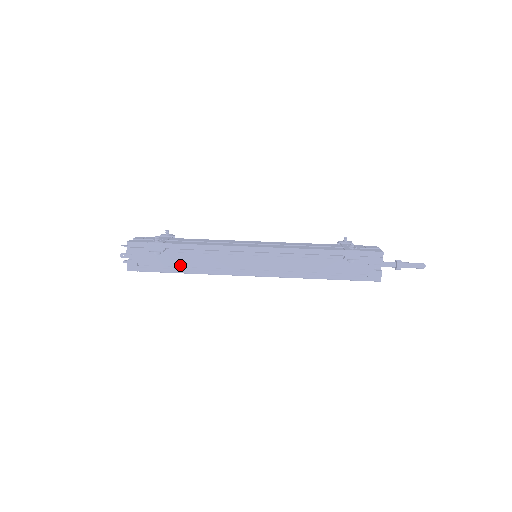
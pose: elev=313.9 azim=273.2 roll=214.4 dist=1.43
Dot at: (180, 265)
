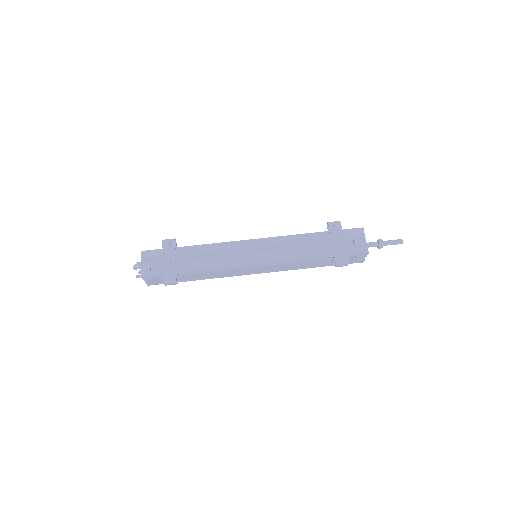
Dot at: (193, 279)
